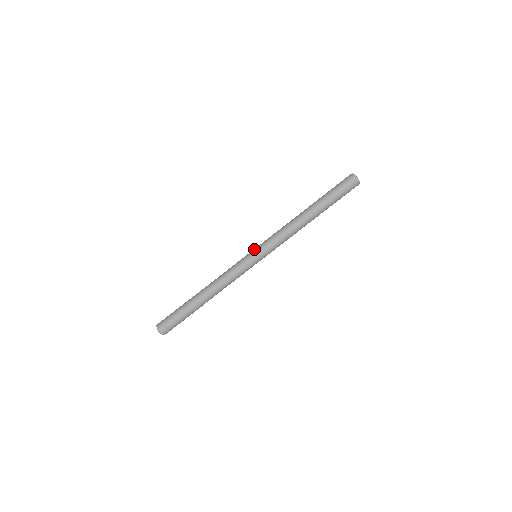
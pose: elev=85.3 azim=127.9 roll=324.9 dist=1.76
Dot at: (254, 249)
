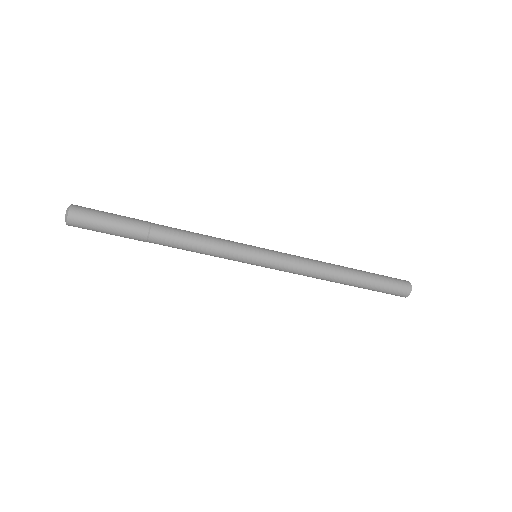
Dot at: (264, 252)
